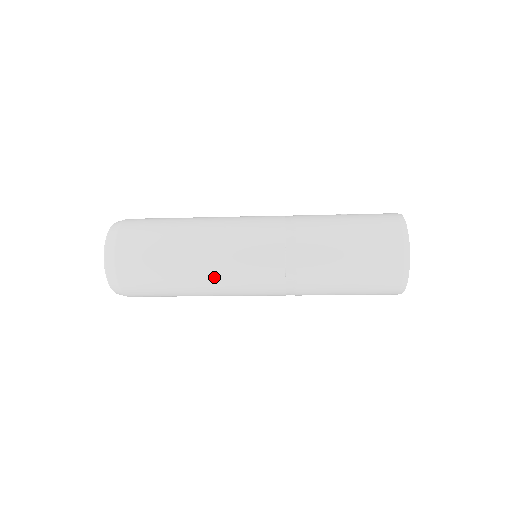
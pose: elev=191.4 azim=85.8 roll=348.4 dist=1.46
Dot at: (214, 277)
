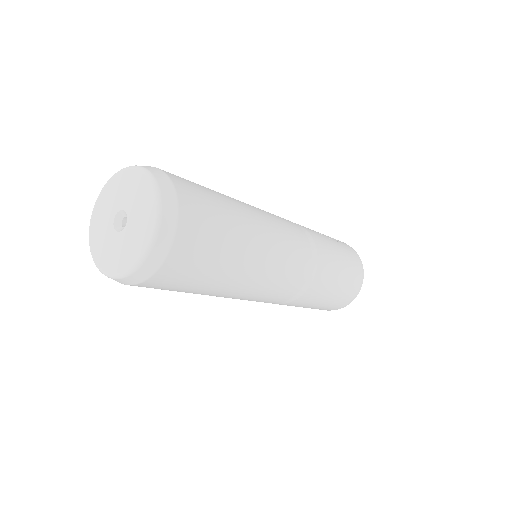
Dot at: (246, 290)
